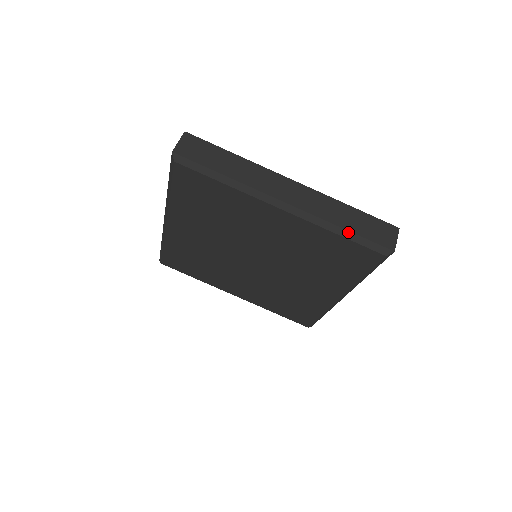
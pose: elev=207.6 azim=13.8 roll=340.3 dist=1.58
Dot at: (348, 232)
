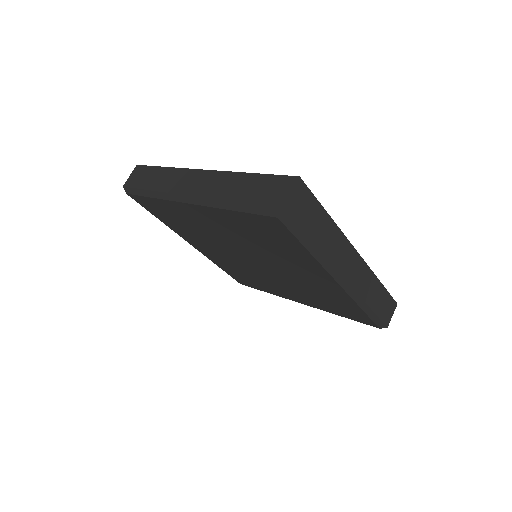
Dot at: (370, 310)
